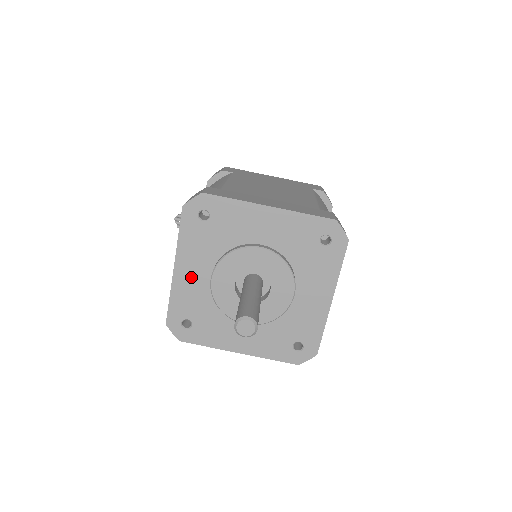
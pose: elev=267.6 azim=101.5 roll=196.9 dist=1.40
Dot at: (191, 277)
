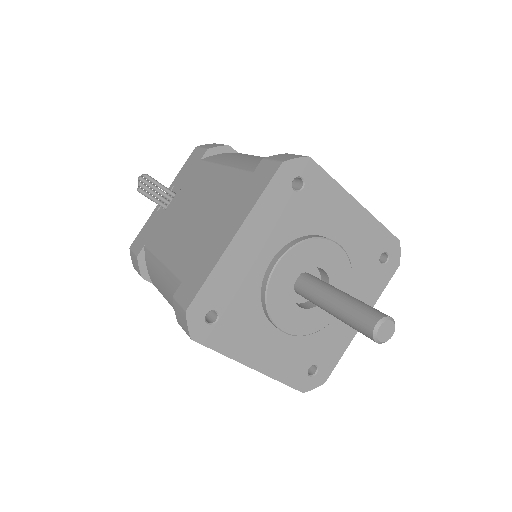
Dot at: (248, 255)
